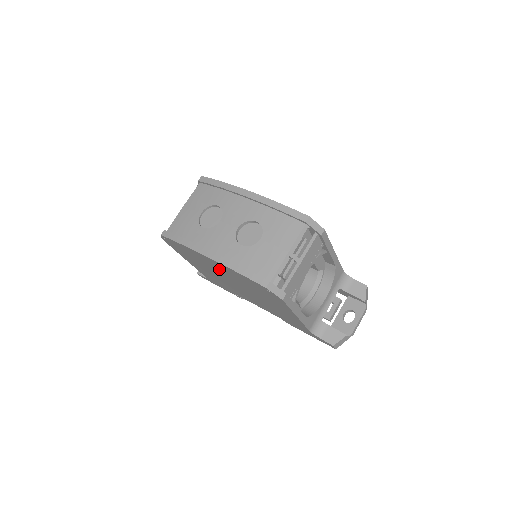
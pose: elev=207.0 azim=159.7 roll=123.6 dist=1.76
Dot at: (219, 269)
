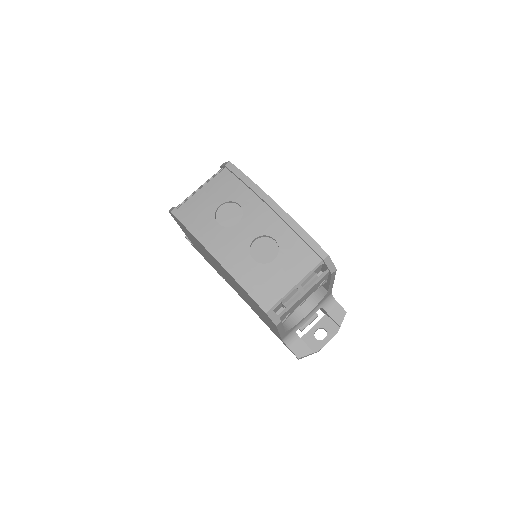
Dot at: (220, 267)
